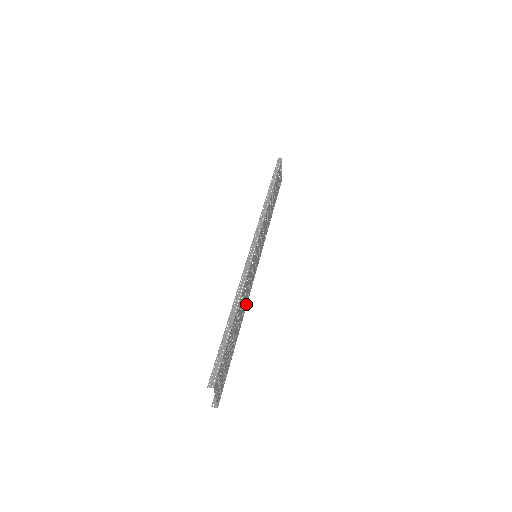
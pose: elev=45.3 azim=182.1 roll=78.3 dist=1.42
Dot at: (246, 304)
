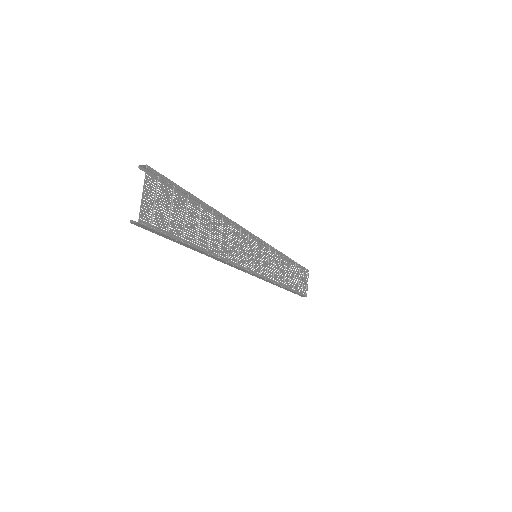
Dot at: (228, 260)
